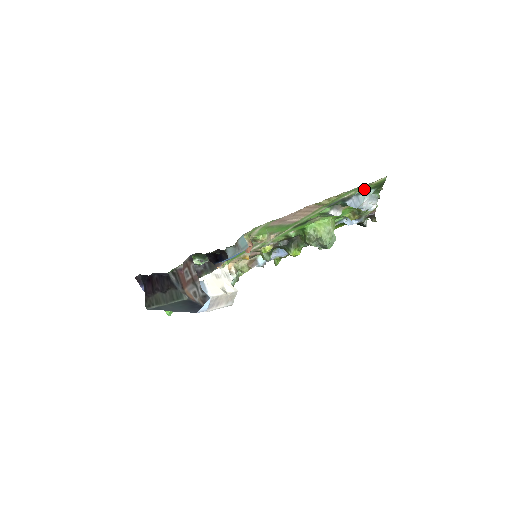
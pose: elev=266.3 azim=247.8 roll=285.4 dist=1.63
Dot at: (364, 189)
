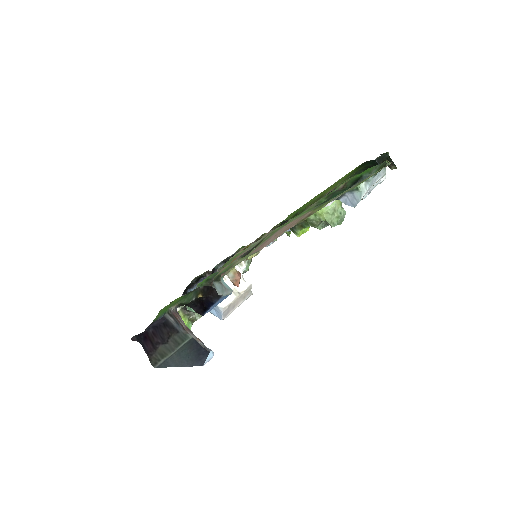
Dot at: (358, 183)
